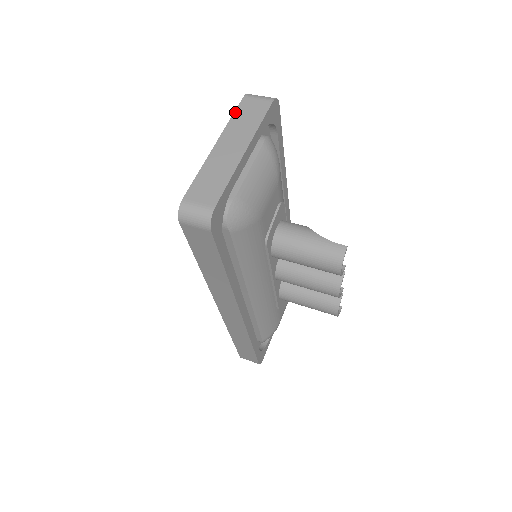
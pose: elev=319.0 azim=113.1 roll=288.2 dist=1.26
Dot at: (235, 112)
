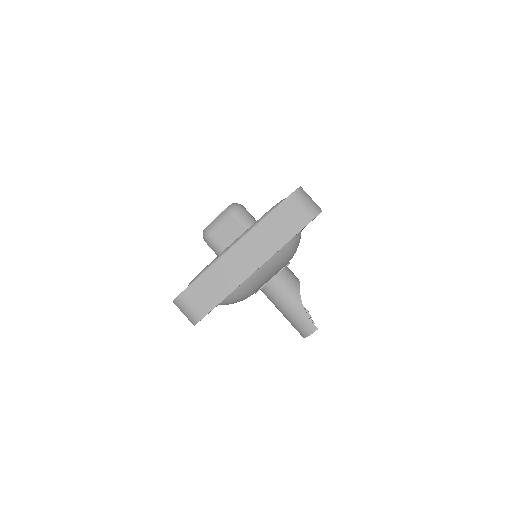
Dot at: (271, 213)
